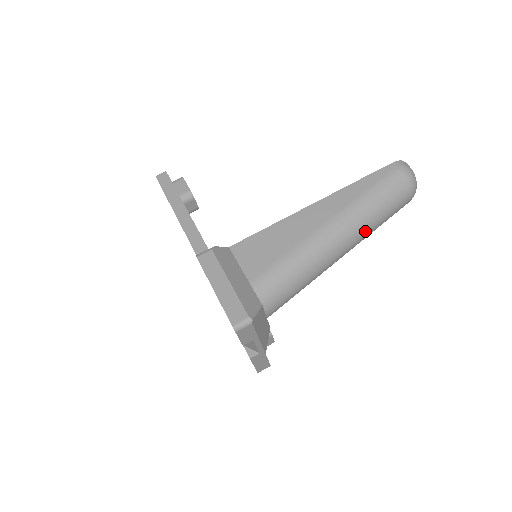
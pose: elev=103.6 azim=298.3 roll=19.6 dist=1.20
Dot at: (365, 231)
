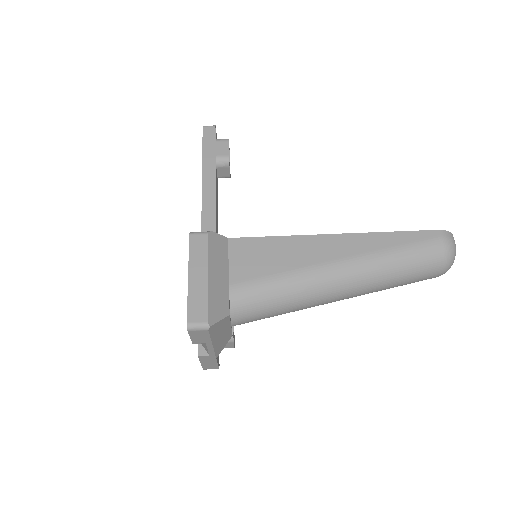
Dot at: (374, 287)
